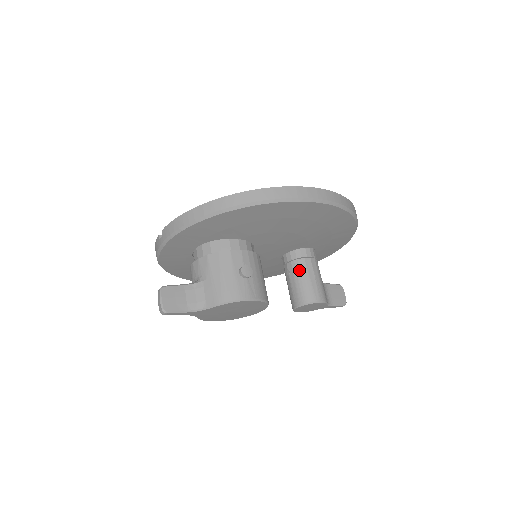
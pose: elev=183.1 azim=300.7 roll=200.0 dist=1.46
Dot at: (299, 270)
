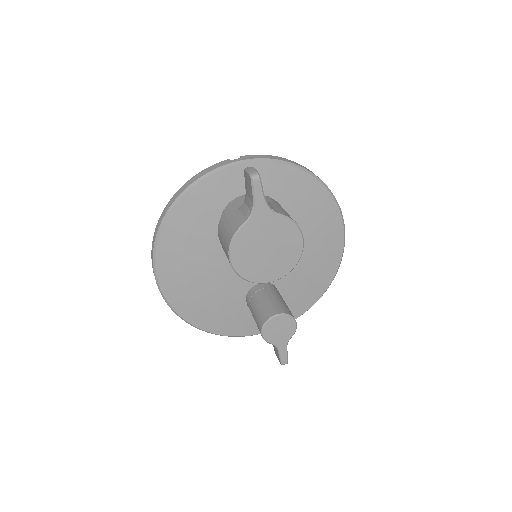
Dot at: (278, 295)
